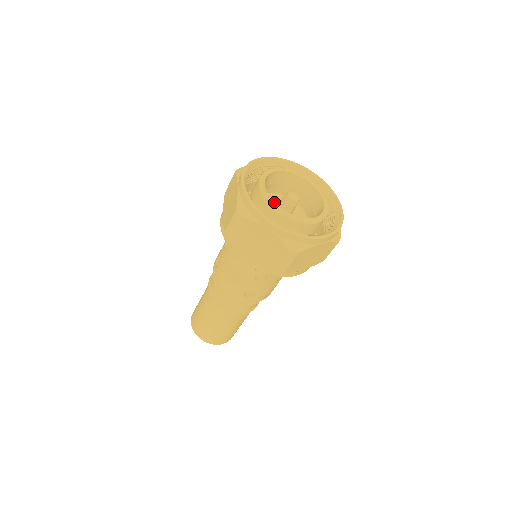
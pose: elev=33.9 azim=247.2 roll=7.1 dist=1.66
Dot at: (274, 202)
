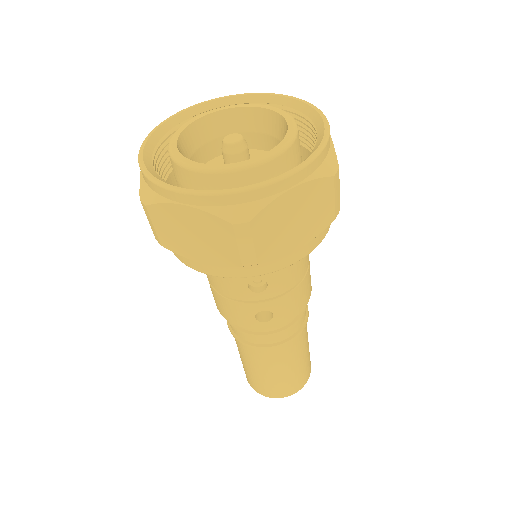
Dot at: (188, 159)
